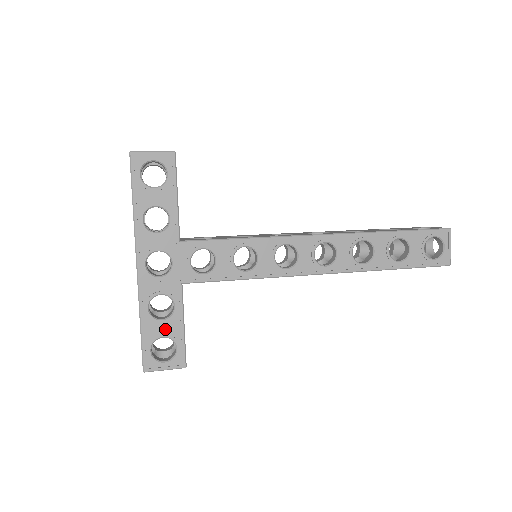
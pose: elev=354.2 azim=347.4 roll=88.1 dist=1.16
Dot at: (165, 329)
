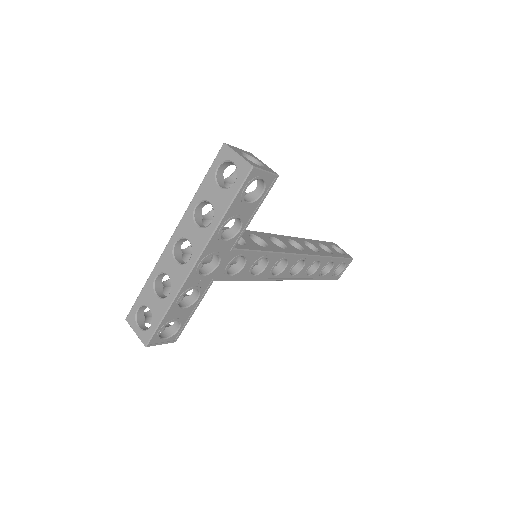
Dot at: (181, 315)
